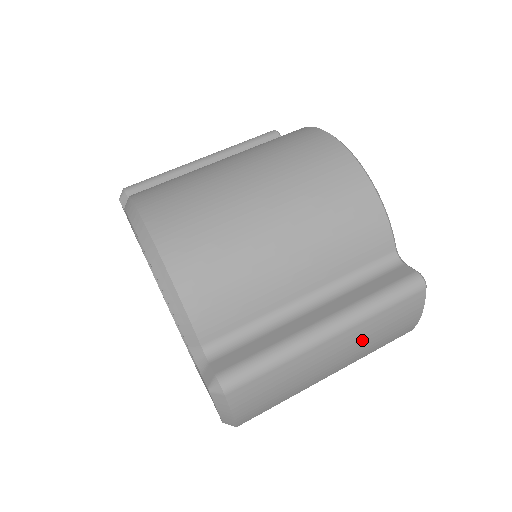
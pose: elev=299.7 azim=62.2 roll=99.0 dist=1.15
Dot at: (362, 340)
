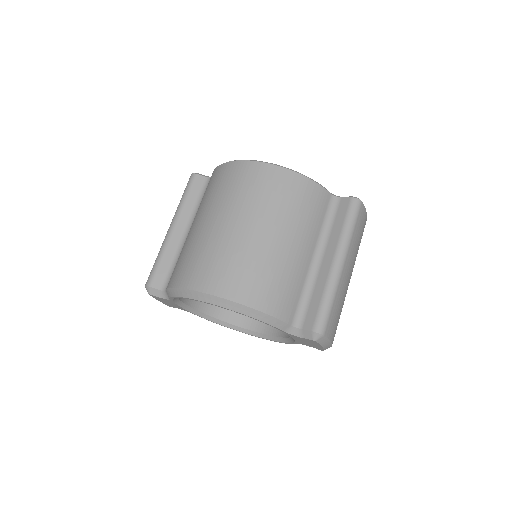
Dot at: (354, 253)
